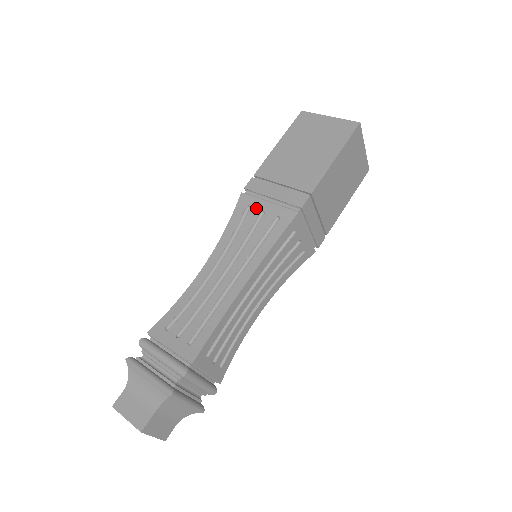
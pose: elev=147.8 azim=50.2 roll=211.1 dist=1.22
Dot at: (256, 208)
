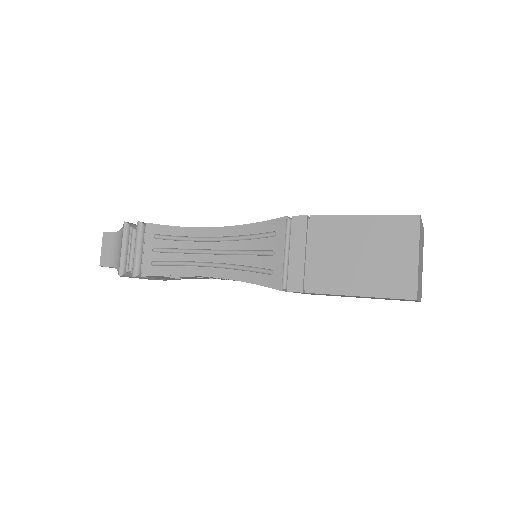
Dot at: (275, 243)
